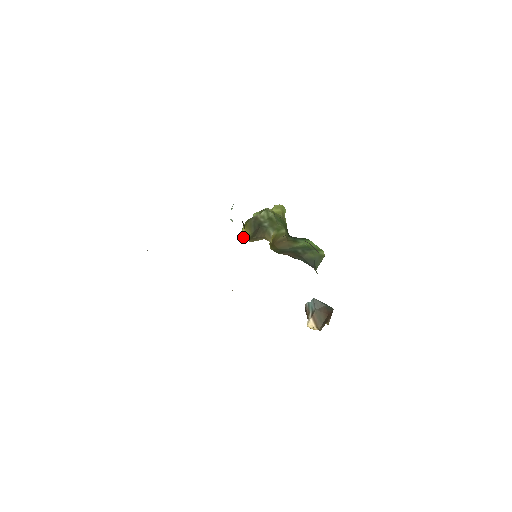
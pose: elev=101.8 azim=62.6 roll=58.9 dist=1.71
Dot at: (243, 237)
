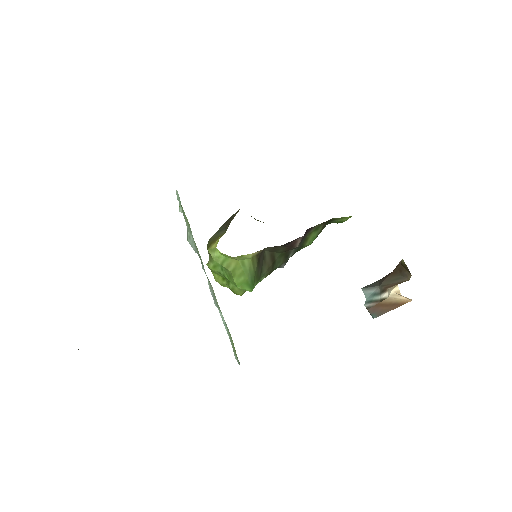
Dot at: occluded
